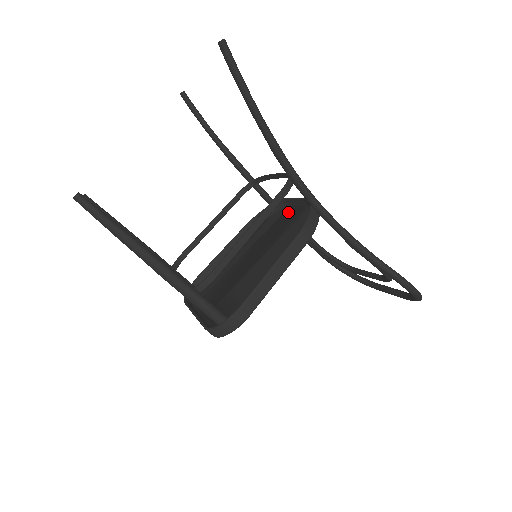
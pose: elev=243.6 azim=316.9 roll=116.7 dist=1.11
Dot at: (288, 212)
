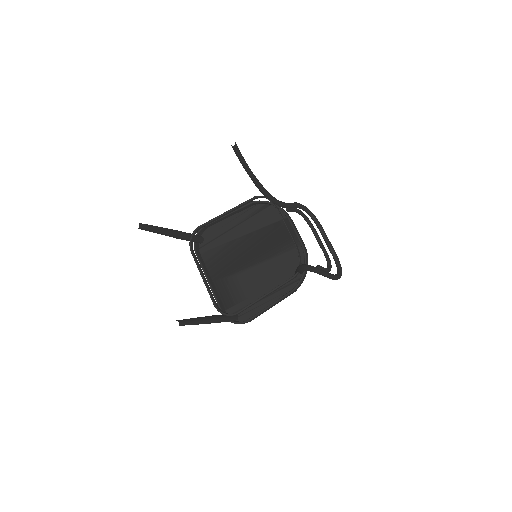
Dot at: occluded
